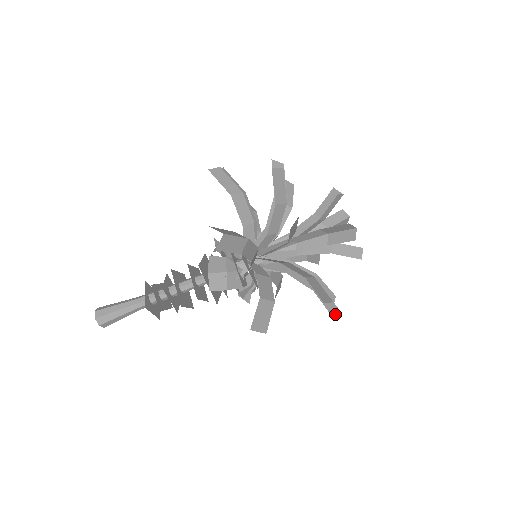
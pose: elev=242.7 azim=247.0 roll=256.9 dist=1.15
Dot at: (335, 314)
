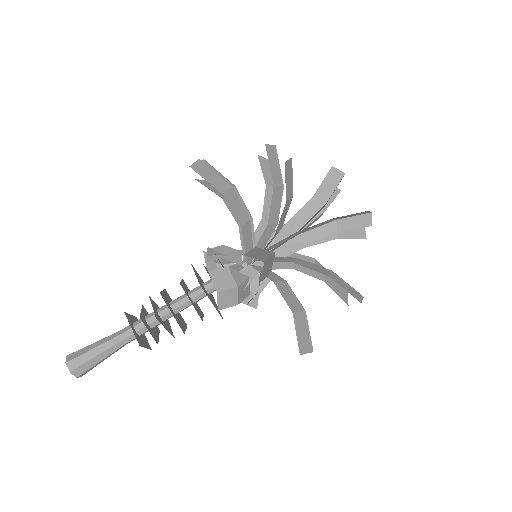
Dot at: (347, 299)
